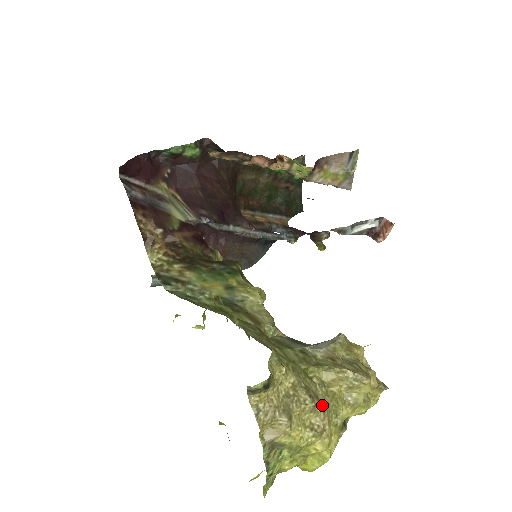
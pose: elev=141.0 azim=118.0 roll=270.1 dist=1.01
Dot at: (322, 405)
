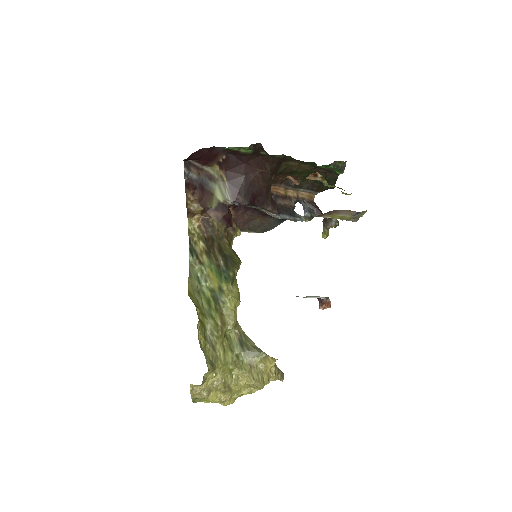
Dot at: (230, 391)
